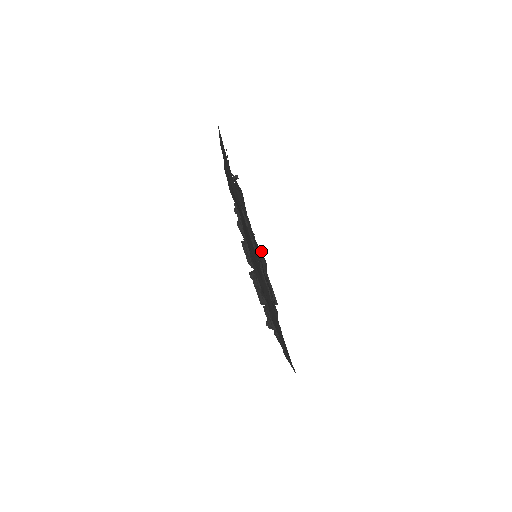
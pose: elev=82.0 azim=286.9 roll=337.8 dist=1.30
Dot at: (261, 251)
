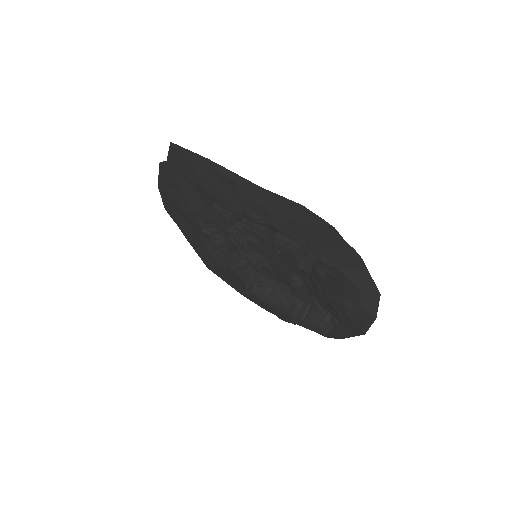
Dot at: (276, 282)
